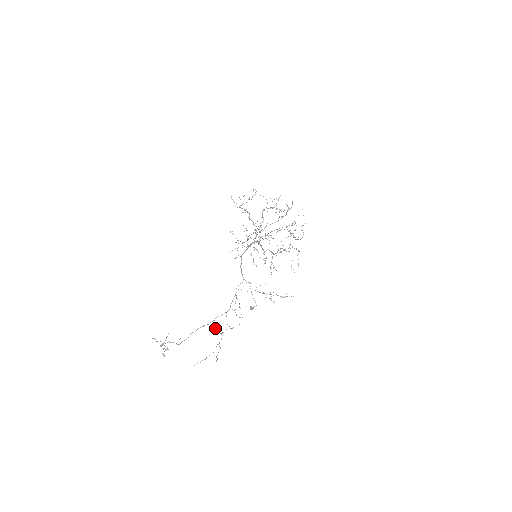
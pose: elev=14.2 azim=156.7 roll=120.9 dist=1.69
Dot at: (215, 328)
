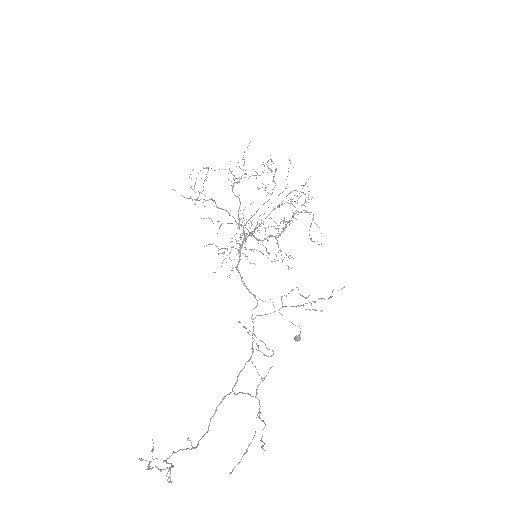
Dot at: (243, 393)
